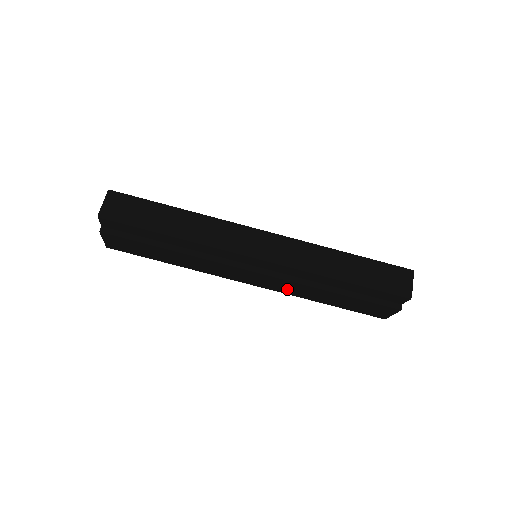
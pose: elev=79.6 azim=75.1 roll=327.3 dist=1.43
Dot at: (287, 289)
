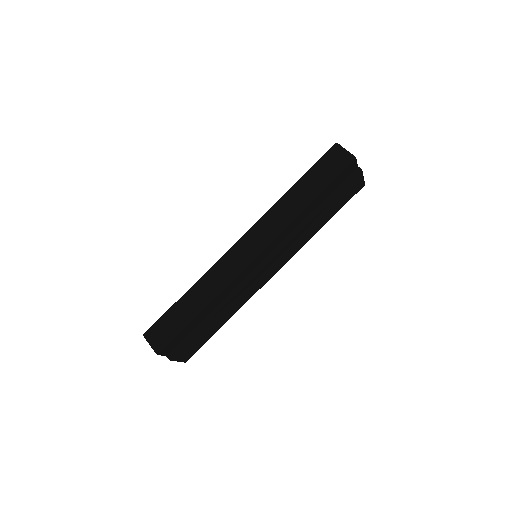
Dot at: (295, 247)
